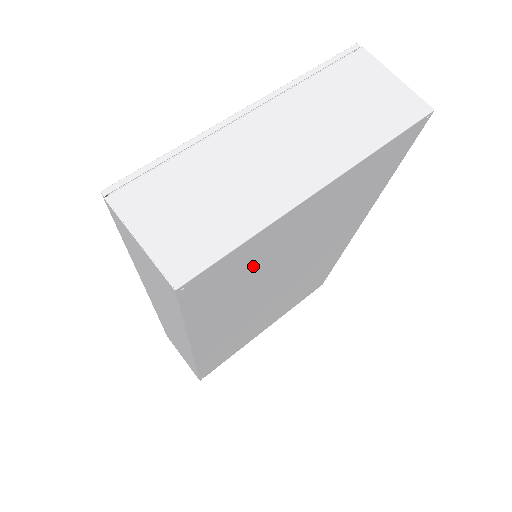
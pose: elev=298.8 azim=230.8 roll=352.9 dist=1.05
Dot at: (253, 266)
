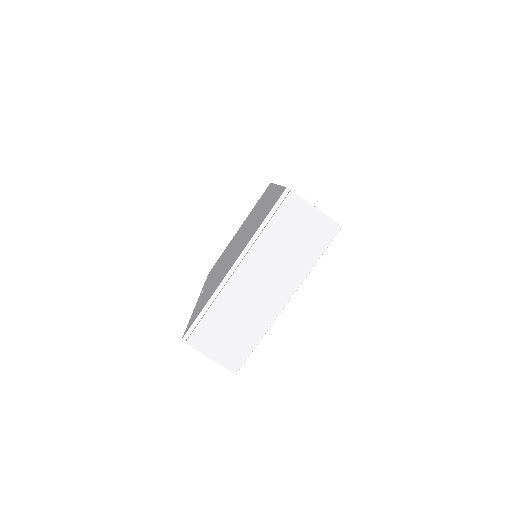
Dot at: occluded
